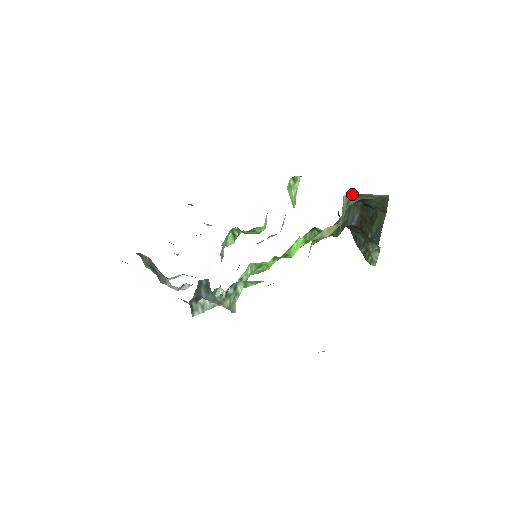
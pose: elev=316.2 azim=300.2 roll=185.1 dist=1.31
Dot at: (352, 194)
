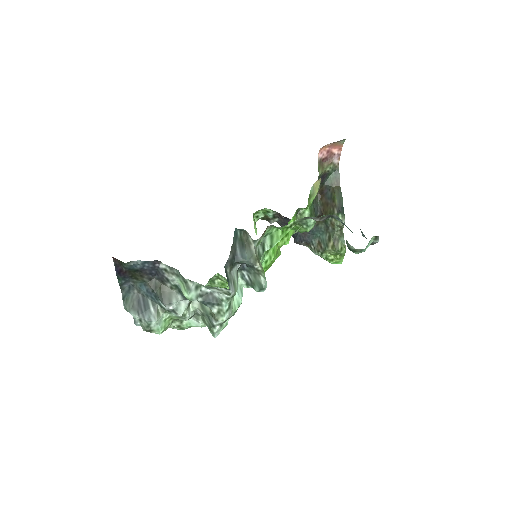
Dot at: (320, 159)
